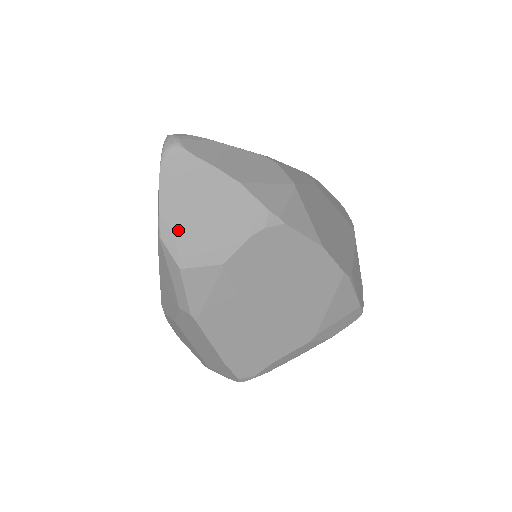
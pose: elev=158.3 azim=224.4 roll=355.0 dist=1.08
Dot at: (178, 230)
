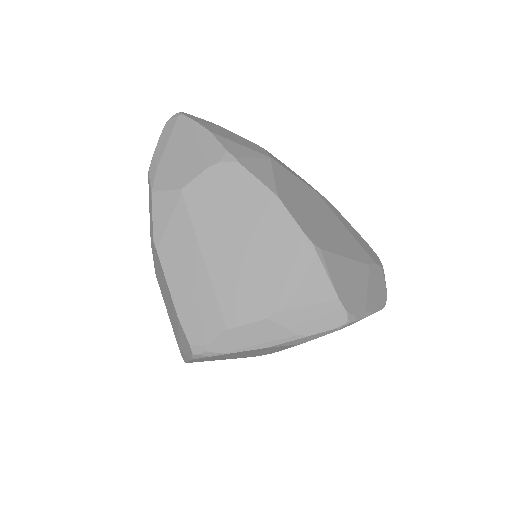
Dot at: (160, 164)
